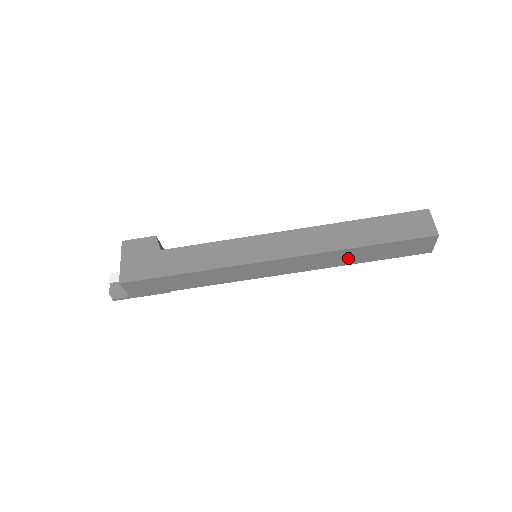
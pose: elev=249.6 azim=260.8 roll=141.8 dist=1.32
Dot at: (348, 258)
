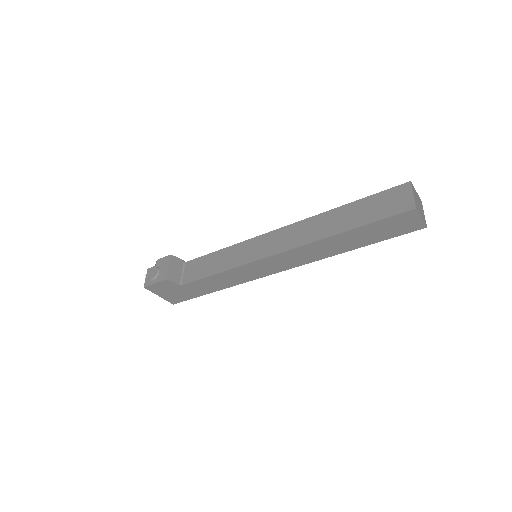
Dot at: occluded
